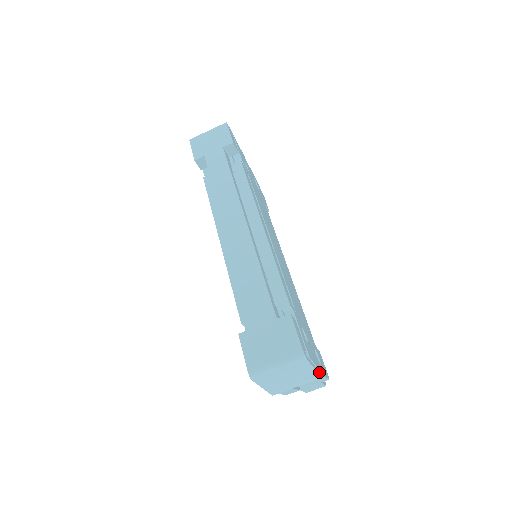
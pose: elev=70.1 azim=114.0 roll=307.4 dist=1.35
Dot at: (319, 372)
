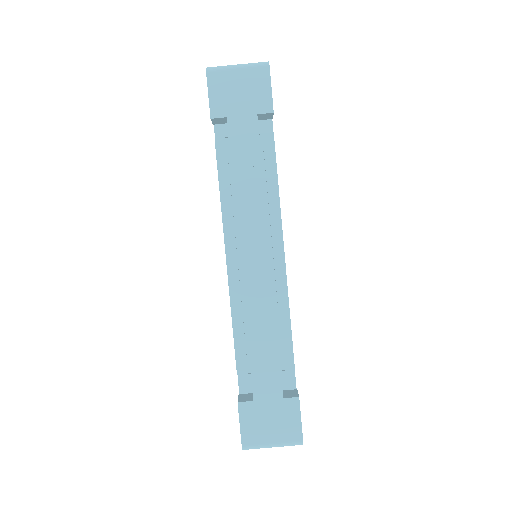
Dot at: occluded
